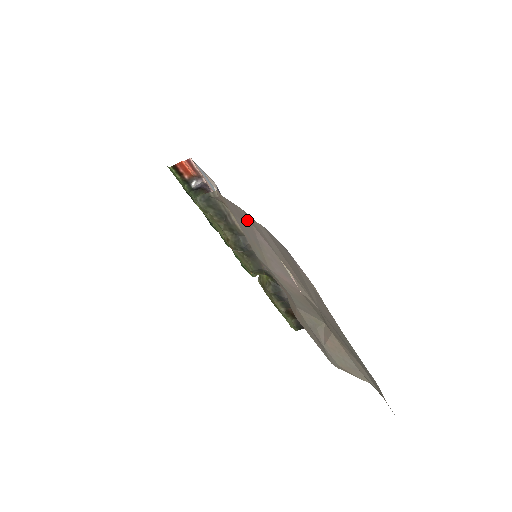
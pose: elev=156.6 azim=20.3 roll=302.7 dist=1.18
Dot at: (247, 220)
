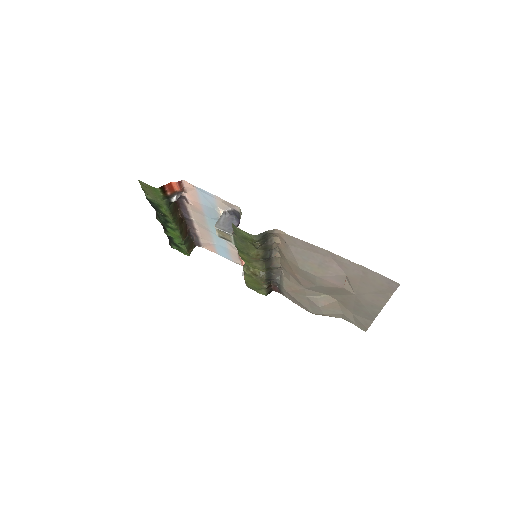
Dot at: (325, 255)
